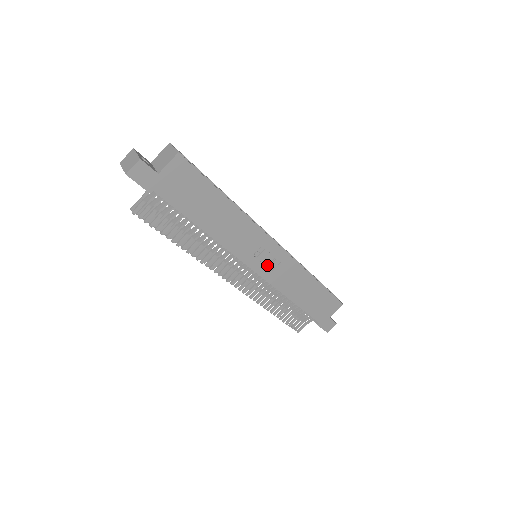
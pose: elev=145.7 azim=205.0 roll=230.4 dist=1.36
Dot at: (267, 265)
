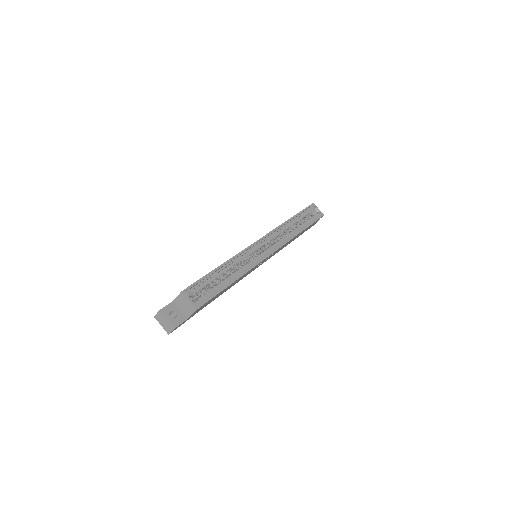
Dot at: (266, 259)
